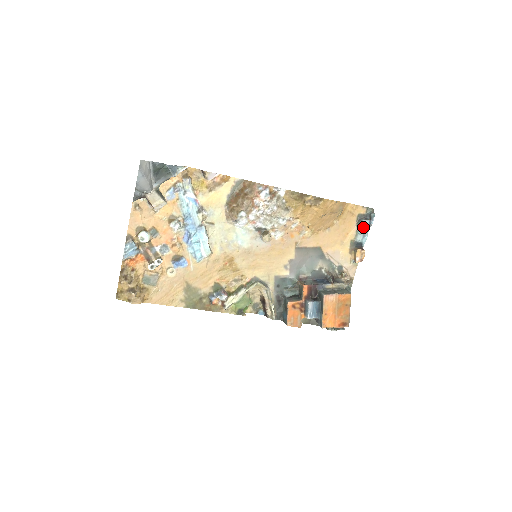
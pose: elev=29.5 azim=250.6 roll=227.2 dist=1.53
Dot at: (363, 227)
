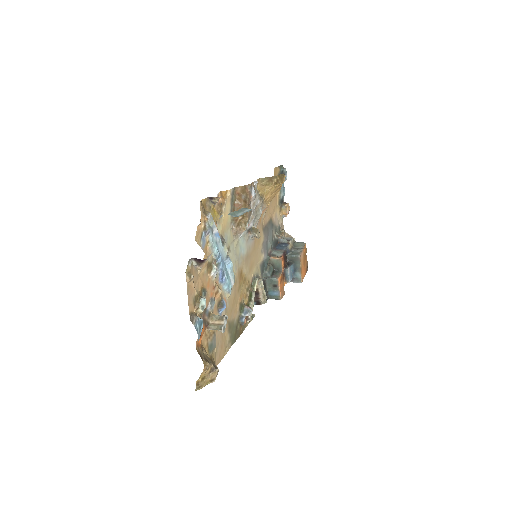
Dot at: (283, 184)
